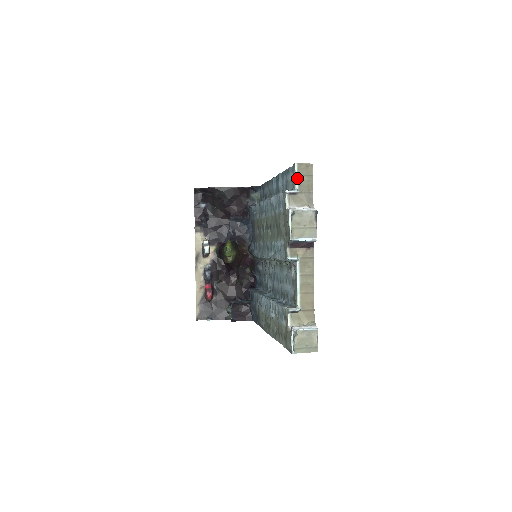
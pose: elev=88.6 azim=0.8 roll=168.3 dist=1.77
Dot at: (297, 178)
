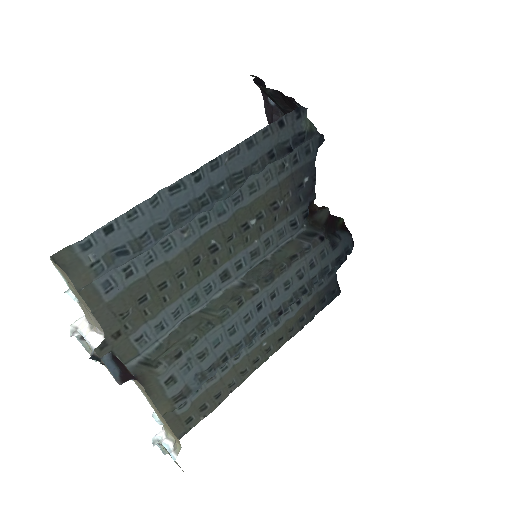
Dot at: (66, 281)
